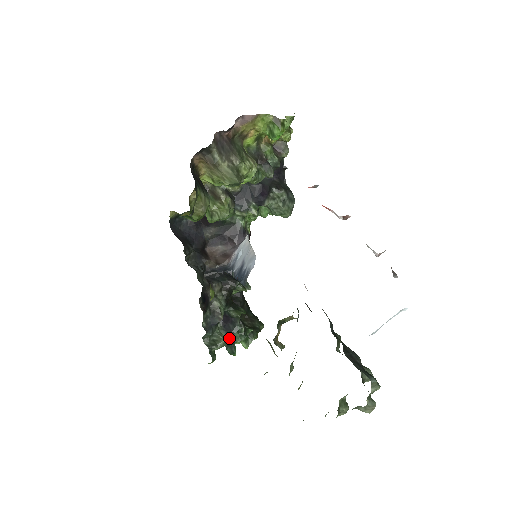
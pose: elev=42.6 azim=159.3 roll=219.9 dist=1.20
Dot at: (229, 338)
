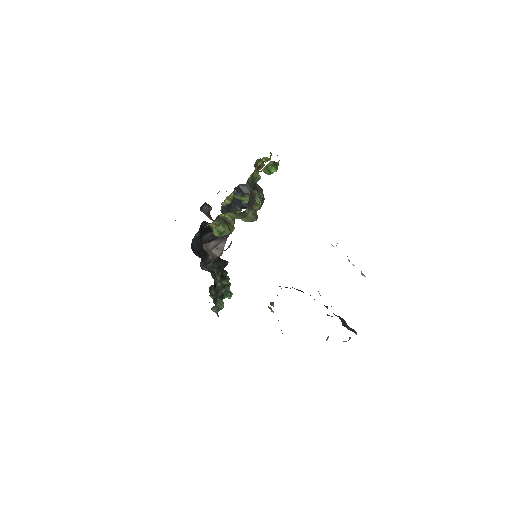
Dot at: (220, 297)
